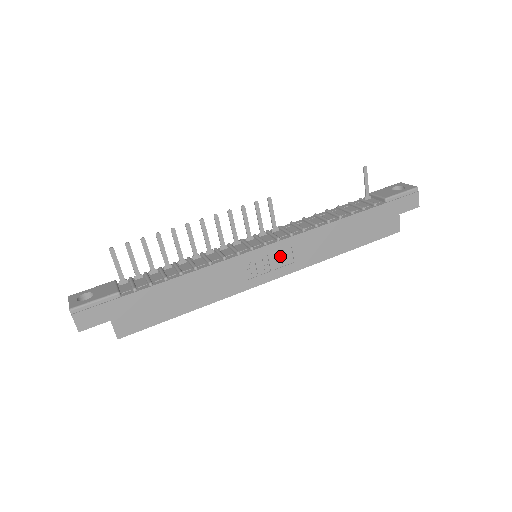
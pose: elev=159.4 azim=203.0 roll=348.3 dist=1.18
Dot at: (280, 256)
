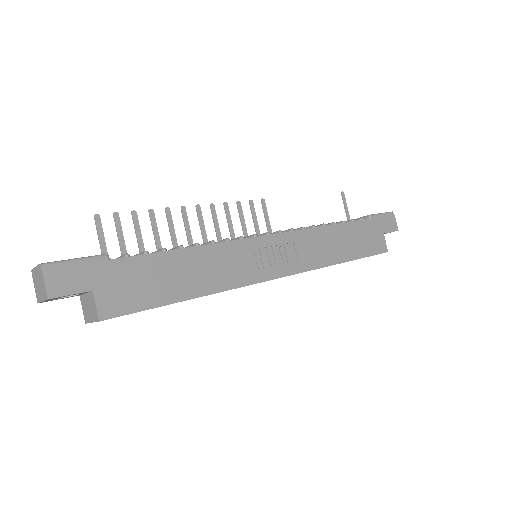
Dot at: (284, 251)
